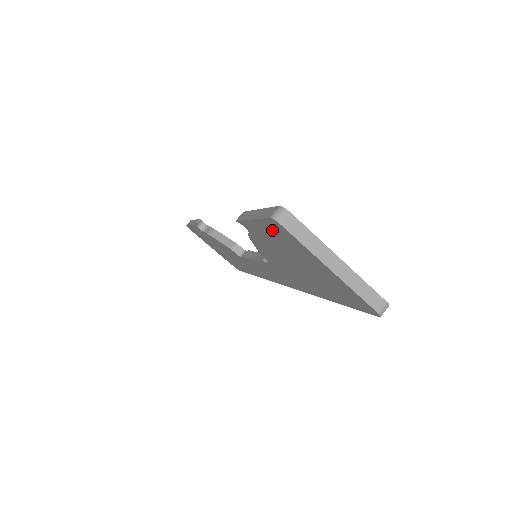
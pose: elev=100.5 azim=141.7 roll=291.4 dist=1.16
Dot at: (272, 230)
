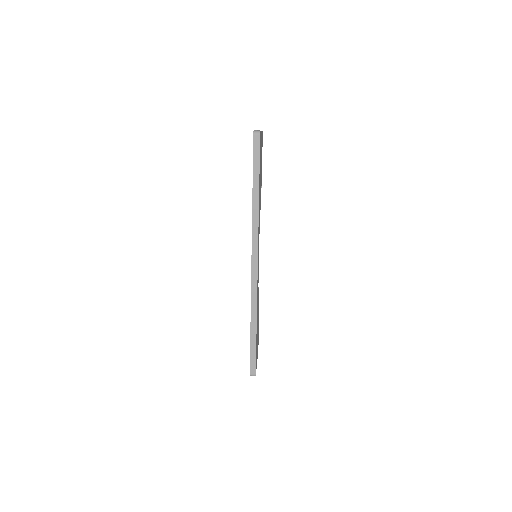
Dot at: occluded
